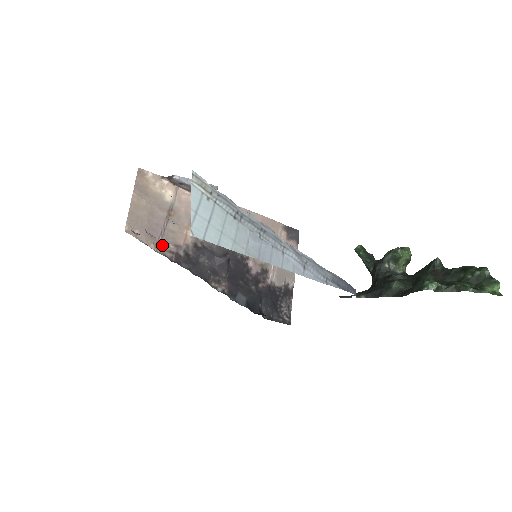
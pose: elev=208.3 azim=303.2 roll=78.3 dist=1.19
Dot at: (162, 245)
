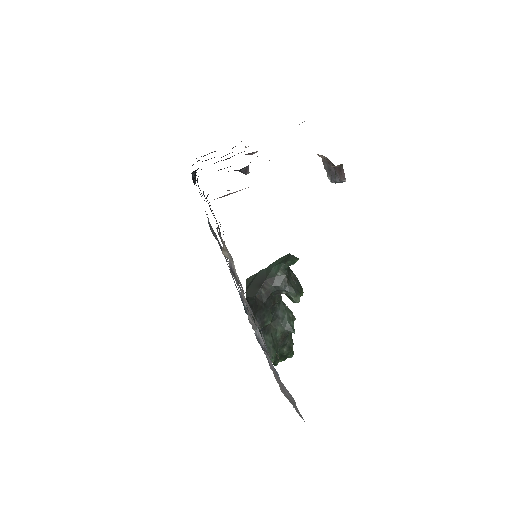
Dot at: (224, 195)
